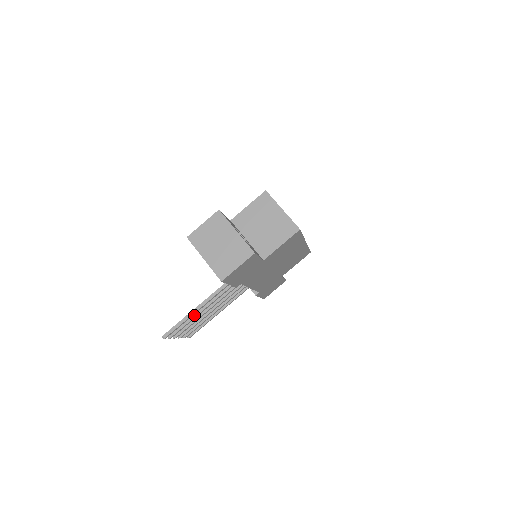
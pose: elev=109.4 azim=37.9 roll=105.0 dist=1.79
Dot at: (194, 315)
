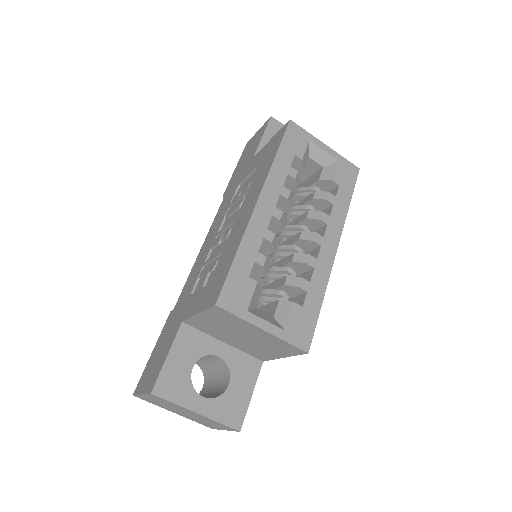
Dot at: occluded
